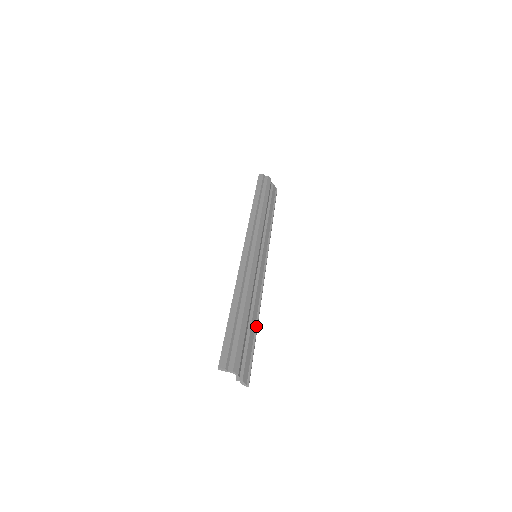
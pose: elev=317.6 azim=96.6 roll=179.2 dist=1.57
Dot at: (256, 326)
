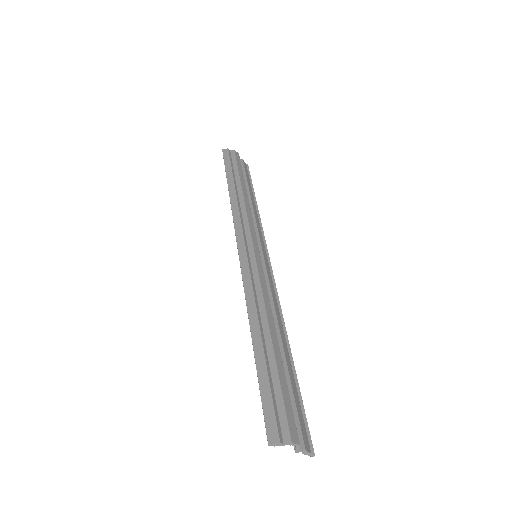
Dot at: (290, 356)
